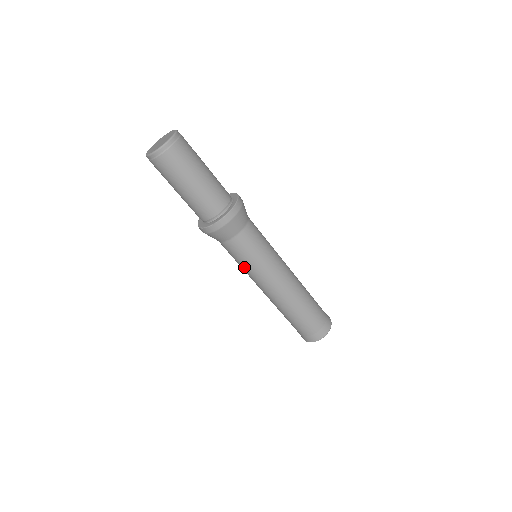
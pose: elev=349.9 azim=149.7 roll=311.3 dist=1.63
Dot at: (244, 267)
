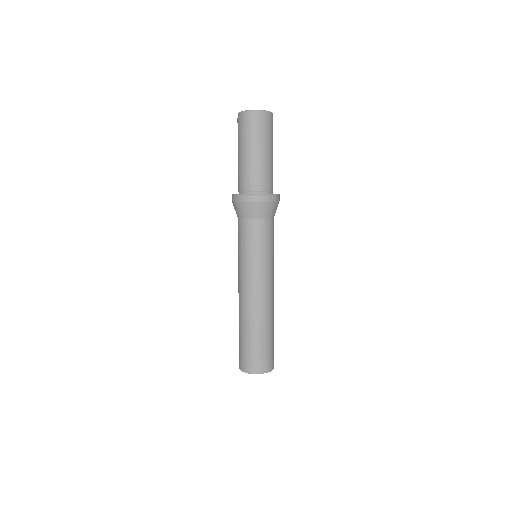
Dot at: (243, 254)
